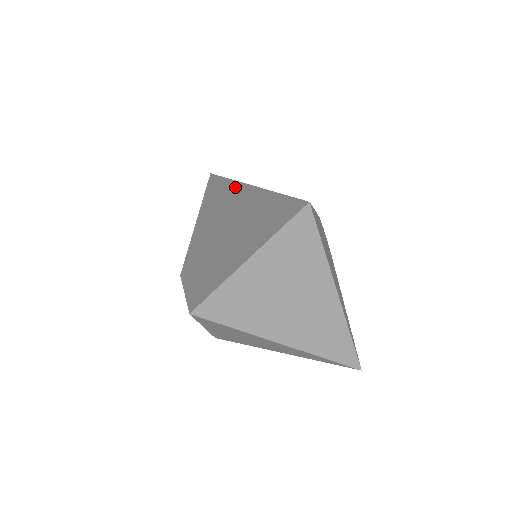
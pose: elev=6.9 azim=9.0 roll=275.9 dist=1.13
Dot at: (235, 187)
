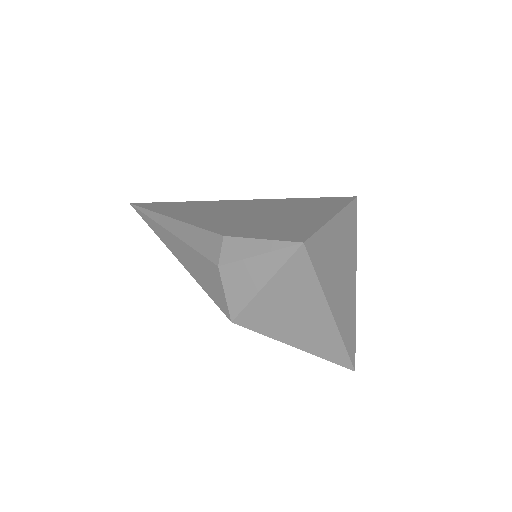
Dot at: (210, 202)
